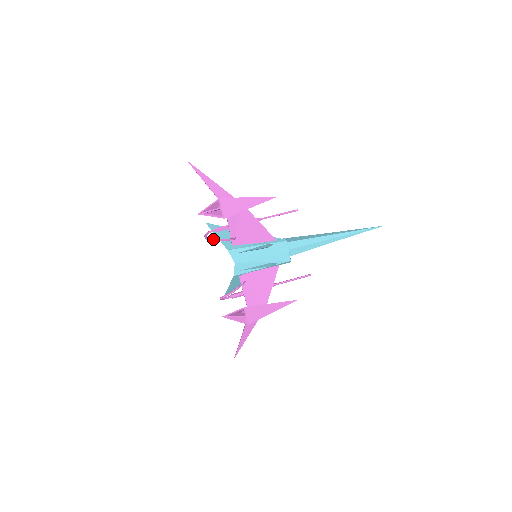
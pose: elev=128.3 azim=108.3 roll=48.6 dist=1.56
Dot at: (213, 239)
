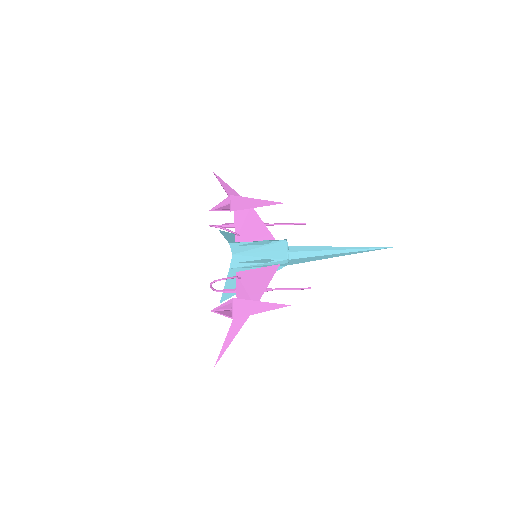
Dot at: occluded
